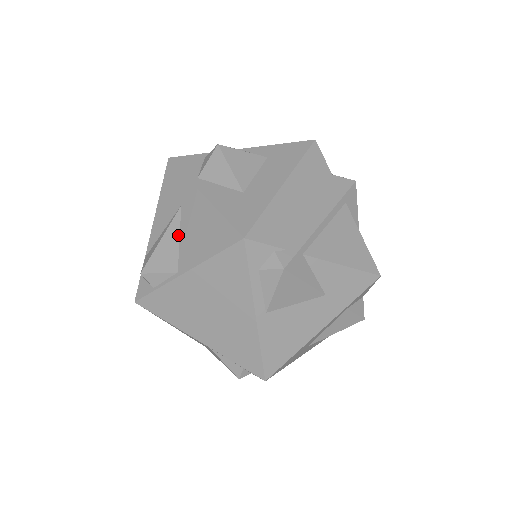
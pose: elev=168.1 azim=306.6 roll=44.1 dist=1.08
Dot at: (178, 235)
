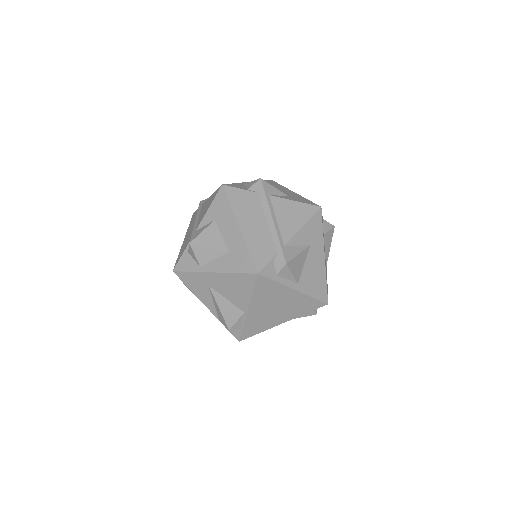
Dot at: (224, 298)
